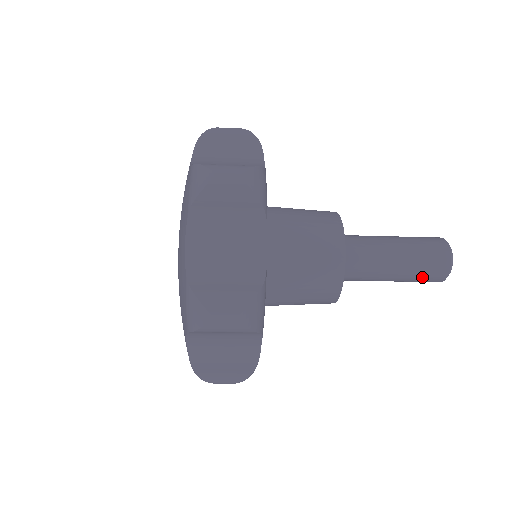
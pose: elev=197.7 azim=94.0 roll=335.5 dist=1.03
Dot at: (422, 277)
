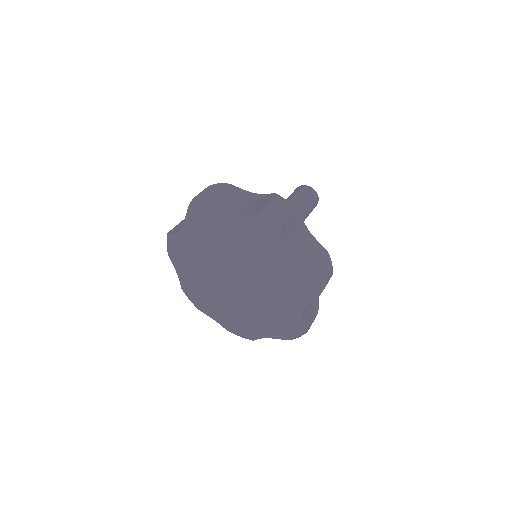
Dot at: (312, 210)
